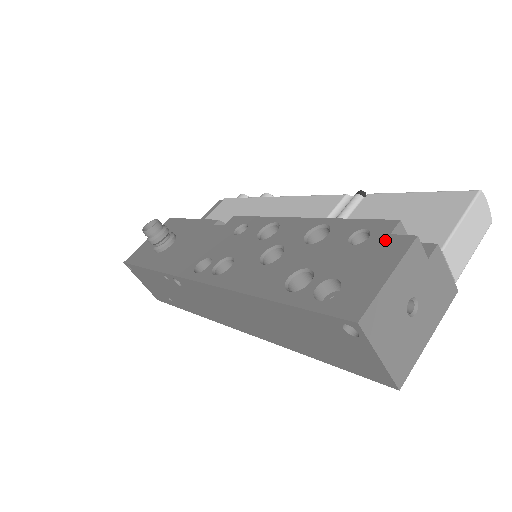
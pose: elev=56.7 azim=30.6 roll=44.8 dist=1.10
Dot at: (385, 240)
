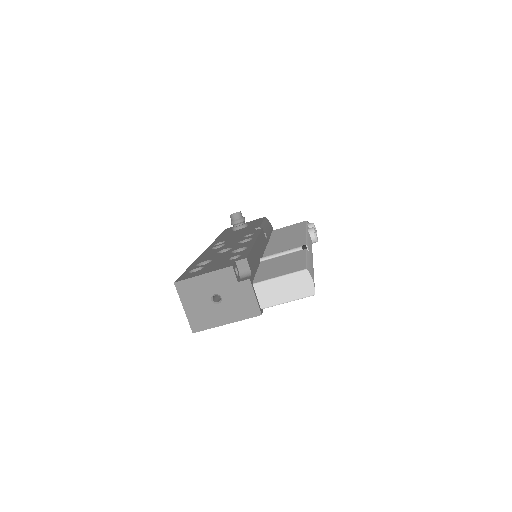
Dot at: (230, 262)
